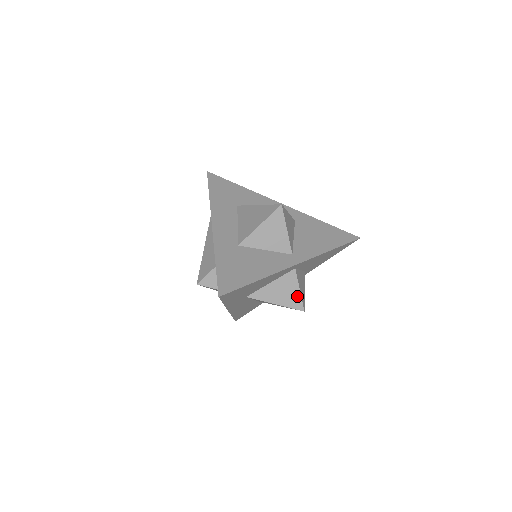
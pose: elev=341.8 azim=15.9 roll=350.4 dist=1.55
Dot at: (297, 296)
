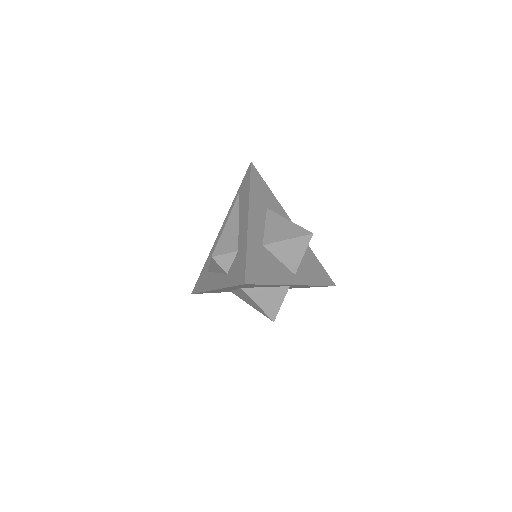
Dot at: (277, 308)
